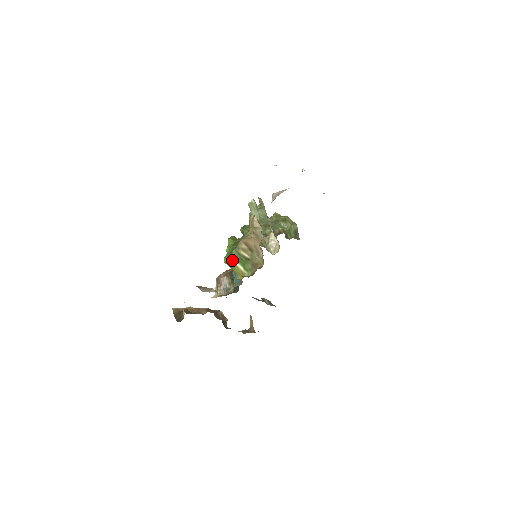
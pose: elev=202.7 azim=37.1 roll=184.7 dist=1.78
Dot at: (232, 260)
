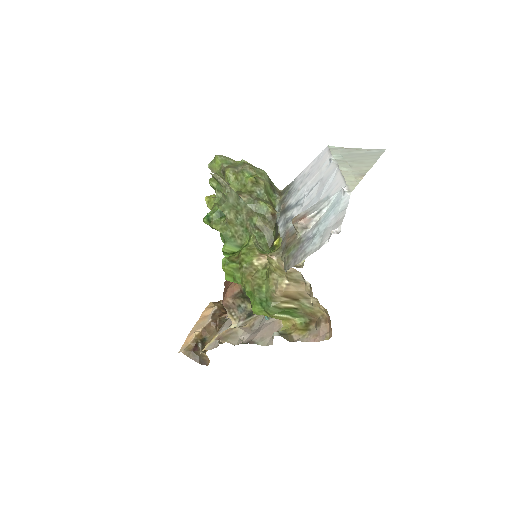
Dot at: (271, 315)
